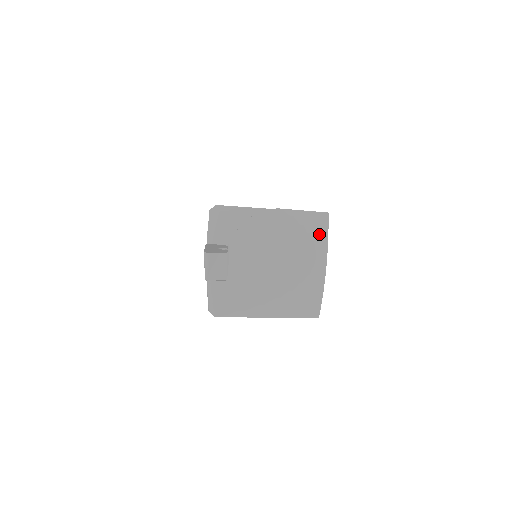
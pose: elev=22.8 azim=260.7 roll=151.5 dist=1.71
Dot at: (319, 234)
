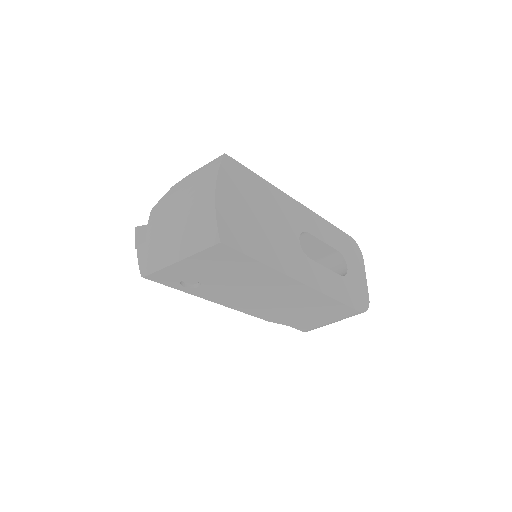
Dot at: (212, 171)
